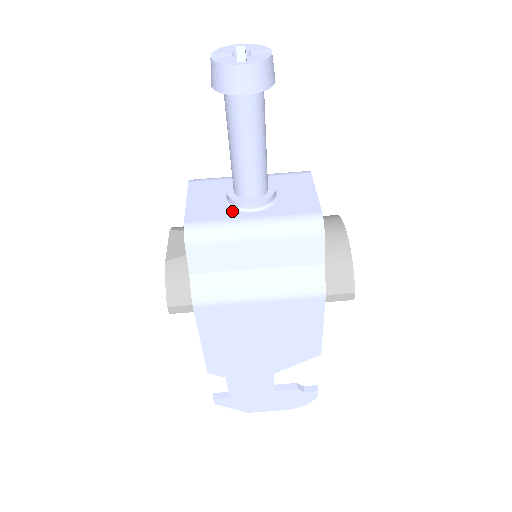
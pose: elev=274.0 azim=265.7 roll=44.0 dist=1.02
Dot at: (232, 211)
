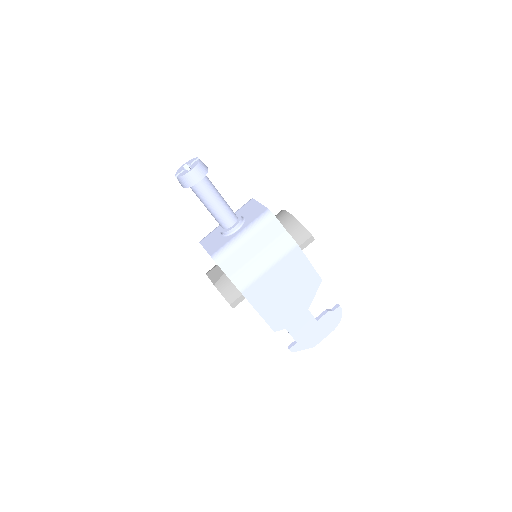
Dot at: (228, 237)
